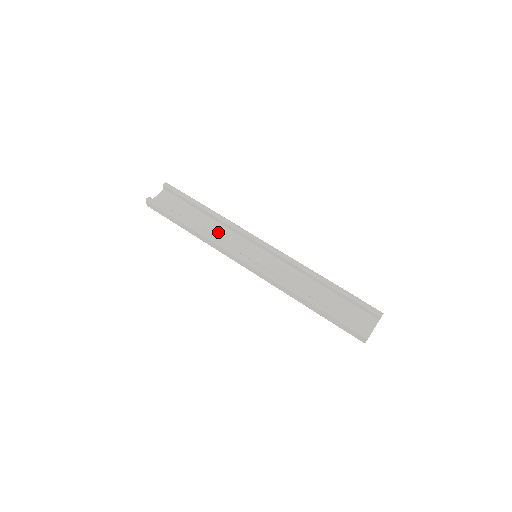
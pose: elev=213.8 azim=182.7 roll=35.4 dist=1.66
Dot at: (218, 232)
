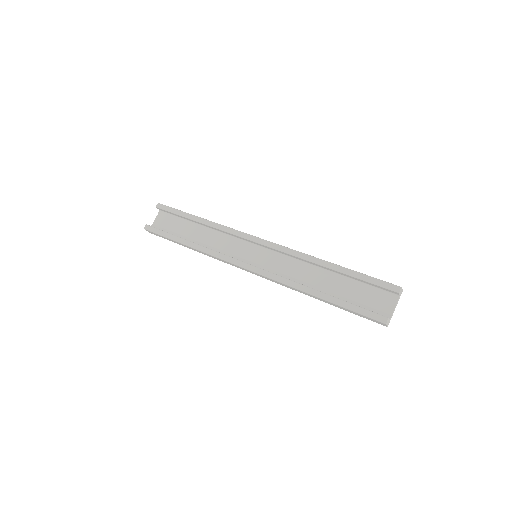
Dot at: (216, 240)
